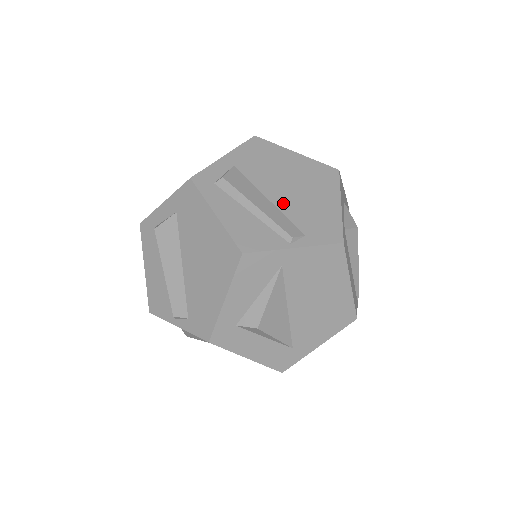
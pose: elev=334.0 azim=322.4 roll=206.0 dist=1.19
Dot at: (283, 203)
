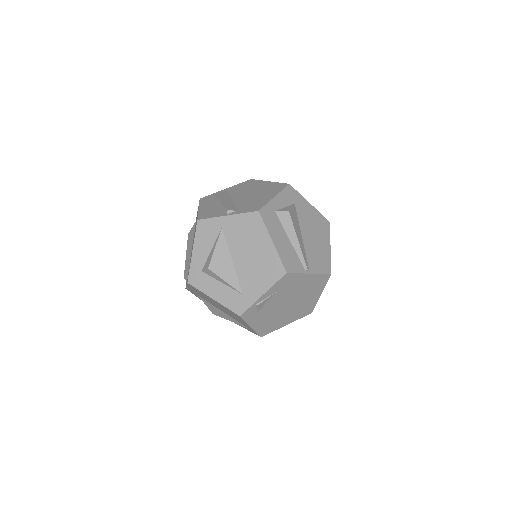
Dot at: (239, 201)
